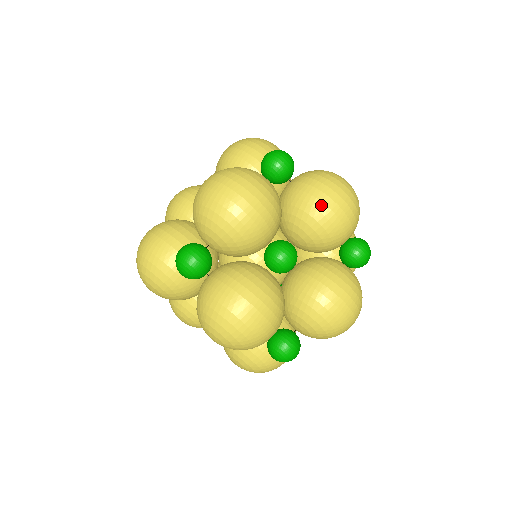
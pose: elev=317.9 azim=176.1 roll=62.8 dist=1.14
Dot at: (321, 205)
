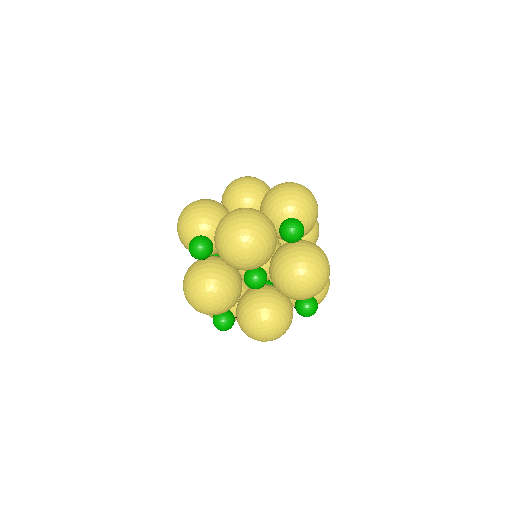
Dot at: occluded
